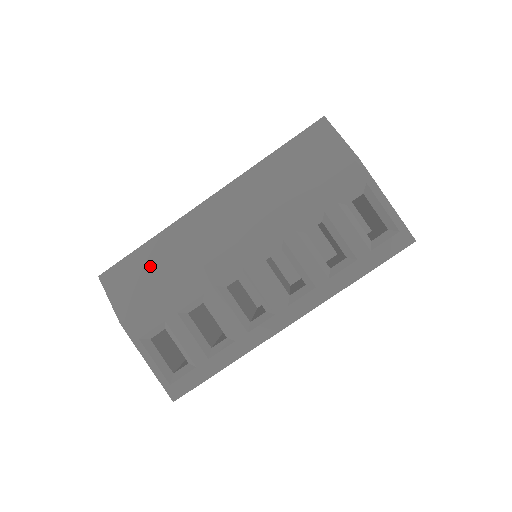
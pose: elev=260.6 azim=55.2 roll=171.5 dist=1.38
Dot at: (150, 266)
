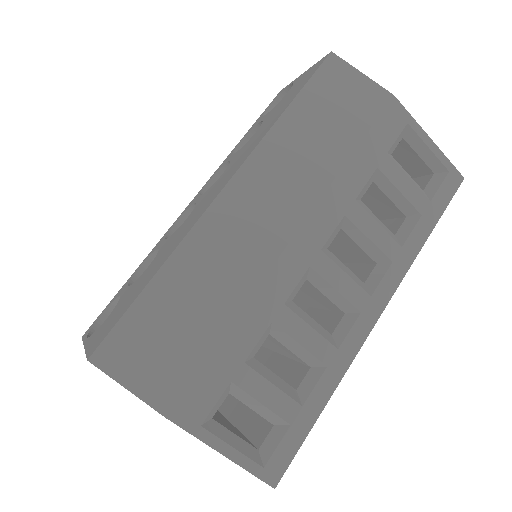
Dot at: (176, 311)
